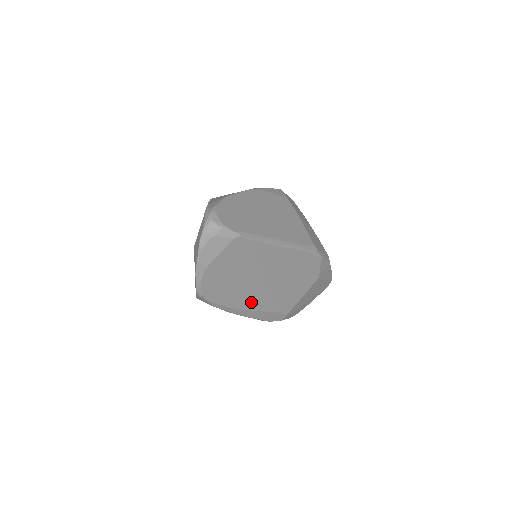
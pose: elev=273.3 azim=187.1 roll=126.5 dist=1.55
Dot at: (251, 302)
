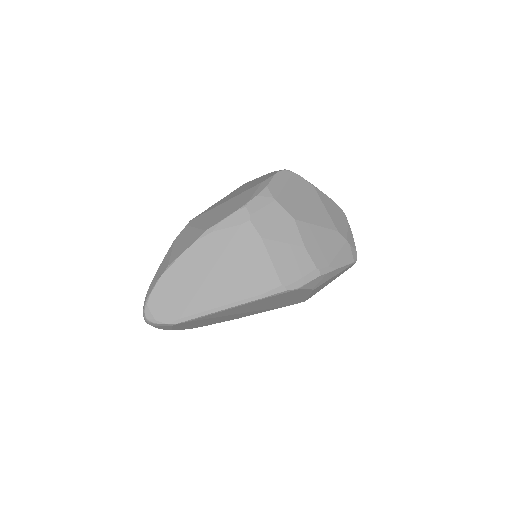
Dot at: (249, 314)
